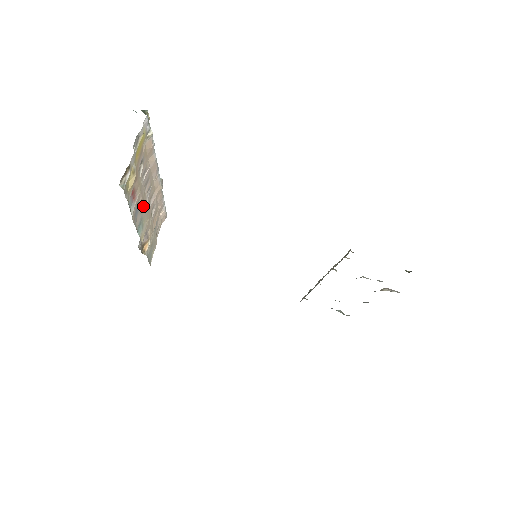
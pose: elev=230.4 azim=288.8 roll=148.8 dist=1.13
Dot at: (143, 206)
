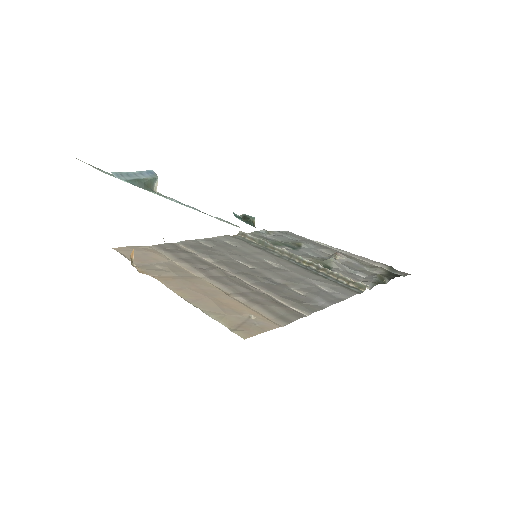
Dot at: occluded
